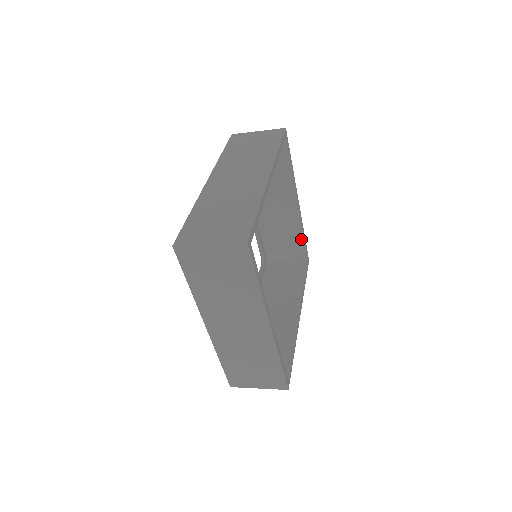
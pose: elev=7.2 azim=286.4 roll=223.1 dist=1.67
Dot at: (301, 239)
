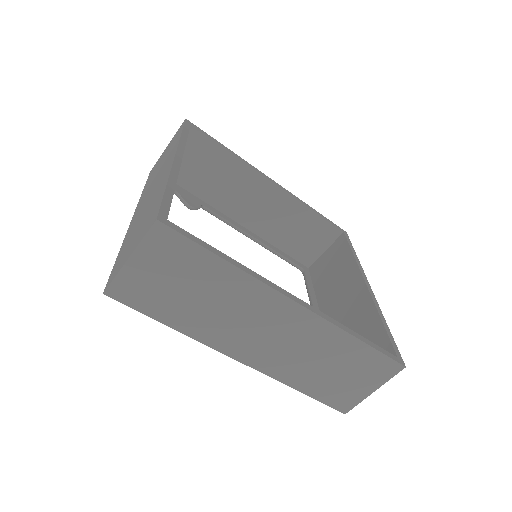
Dot at: (379, 327)
